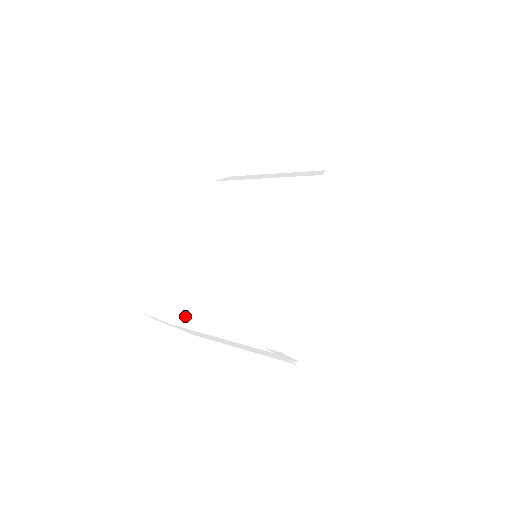
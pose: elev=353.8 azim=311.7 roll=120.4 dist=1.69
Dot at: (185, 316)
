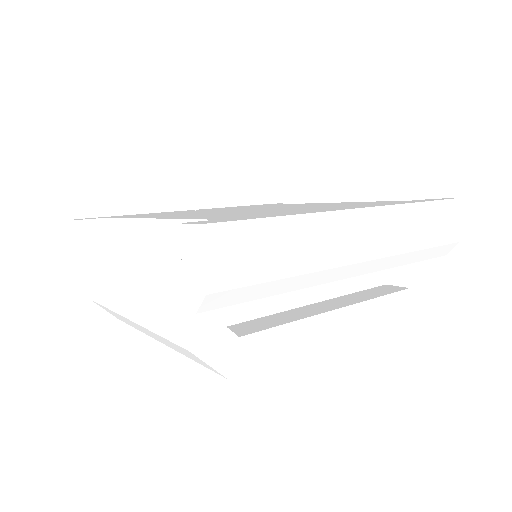
Dot at: (113, 231)
